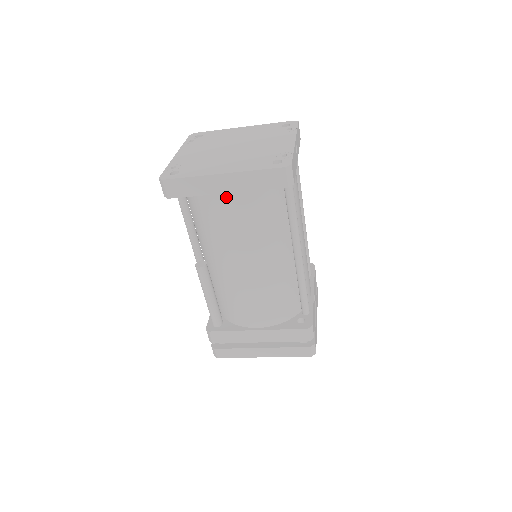
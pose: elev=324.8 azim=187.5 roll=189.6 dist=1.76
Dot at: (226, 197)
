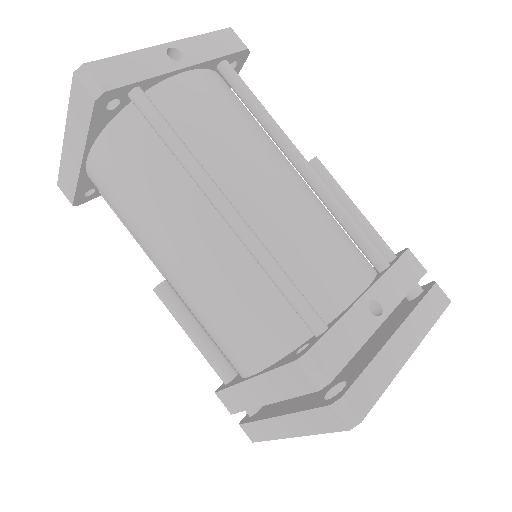
Dot at: (92, 168)
